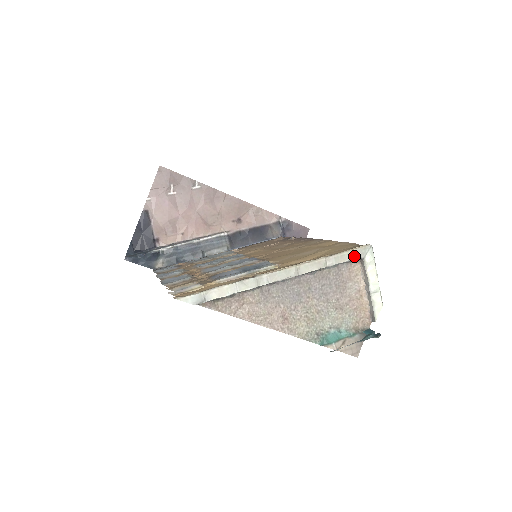
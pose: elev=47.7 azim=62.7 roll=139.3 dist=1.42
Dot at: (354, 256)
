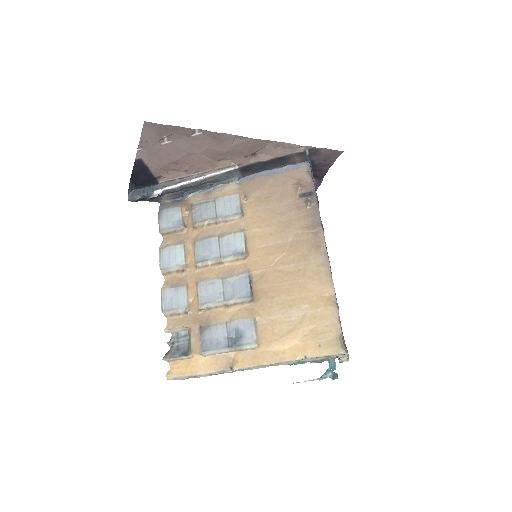
Dot at: occluded
